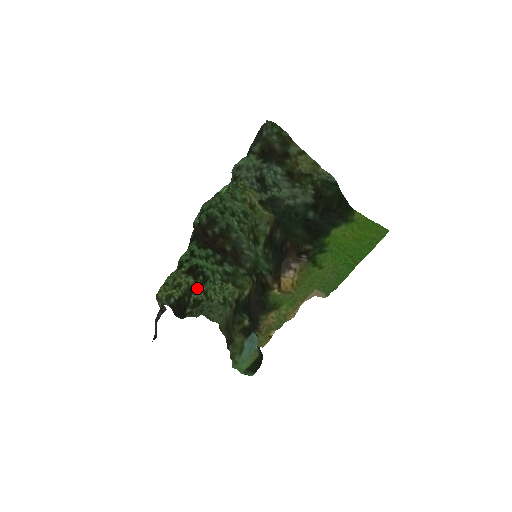
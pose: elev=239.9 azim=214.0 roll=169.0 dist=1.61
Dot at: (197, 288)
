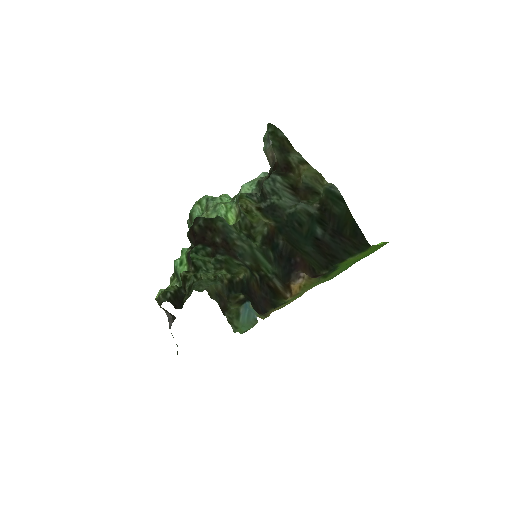
Dot at: (189, 276)
